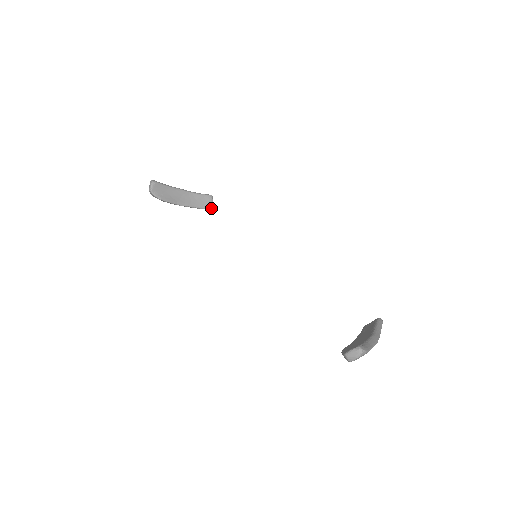
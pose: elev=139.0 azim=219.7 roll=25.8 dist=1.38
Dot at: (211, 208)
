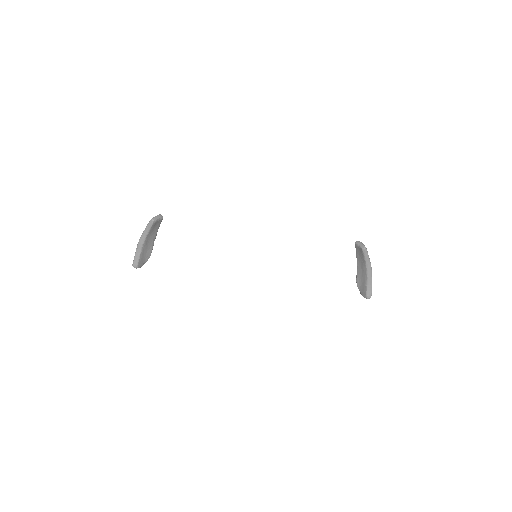
Dot at: occluded
